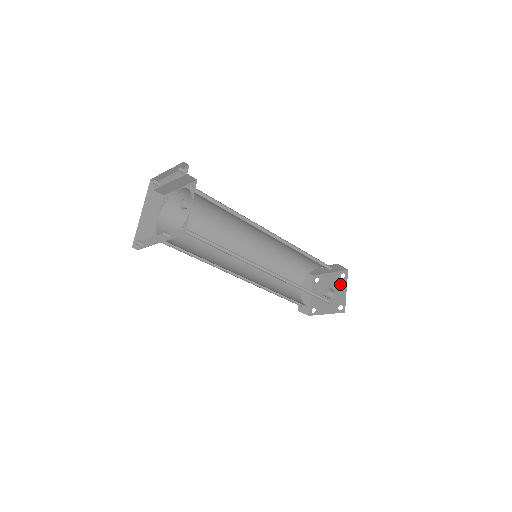
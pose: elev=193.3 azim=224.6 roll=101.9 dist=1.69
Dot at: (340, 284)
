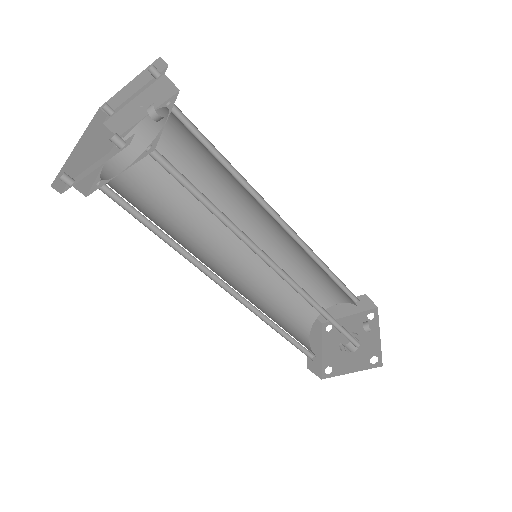
Dot at: occluded
